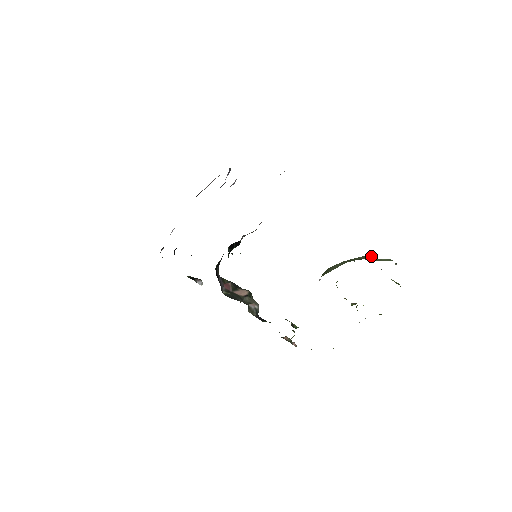
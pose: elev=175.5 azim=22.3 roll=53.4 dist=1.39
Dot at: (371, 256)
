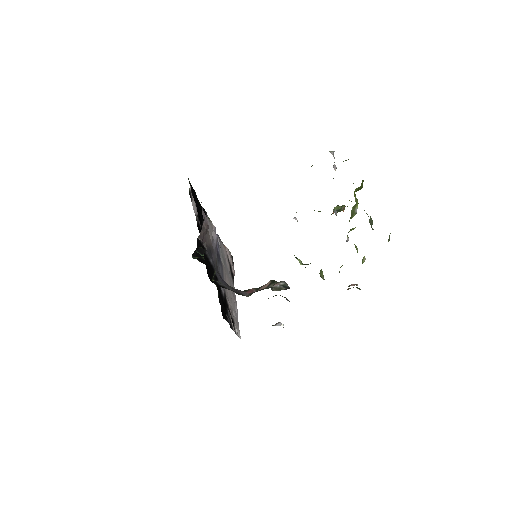
Dot at: occluded
